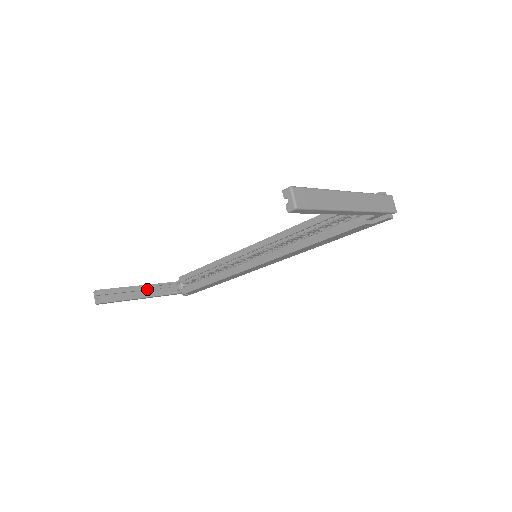
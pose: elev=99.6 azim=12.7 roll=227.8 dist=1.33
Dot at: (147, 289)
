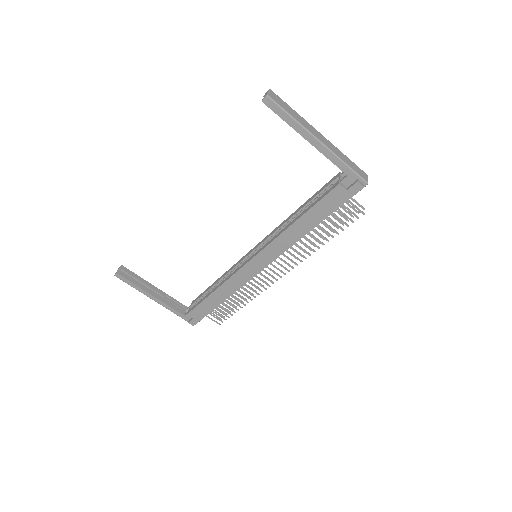
Dot at: (161, 294)
